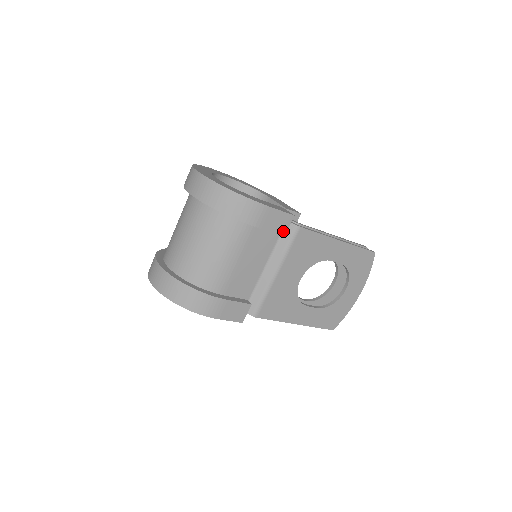
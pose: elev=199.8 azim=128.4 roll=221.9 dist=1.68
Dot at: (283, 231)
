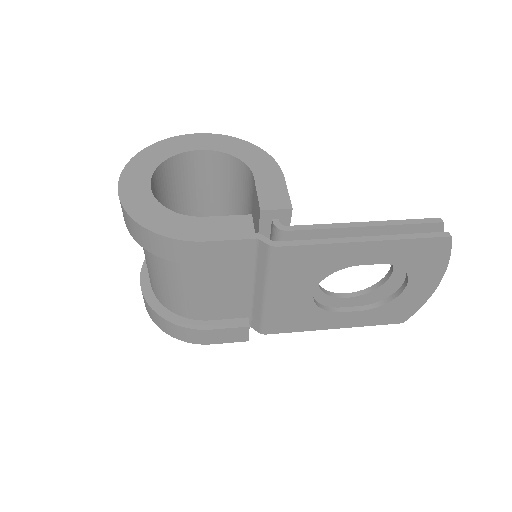
Dot at: (248, 258)
